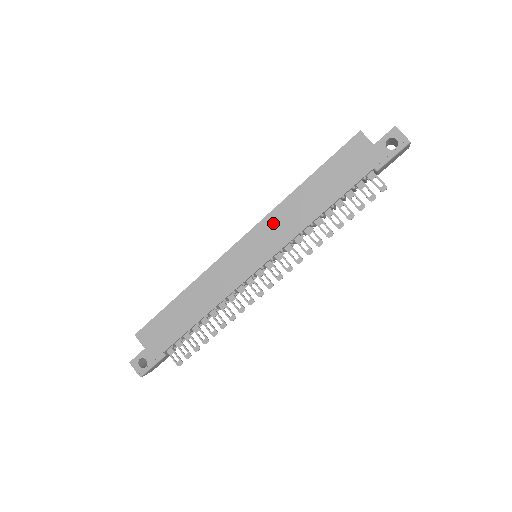
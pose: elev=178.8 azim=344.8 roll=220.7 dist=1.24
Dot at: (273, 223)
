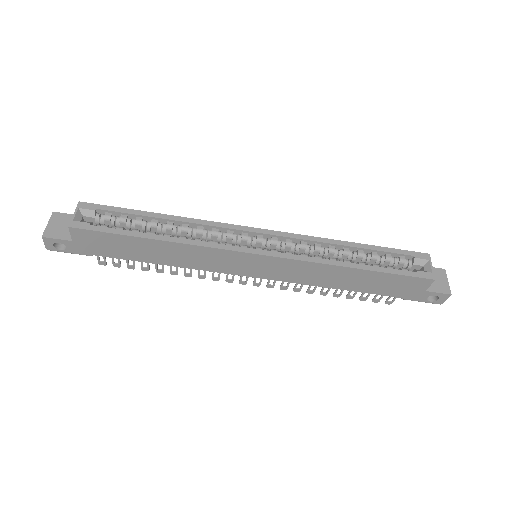
Dot at: (300, 268)
